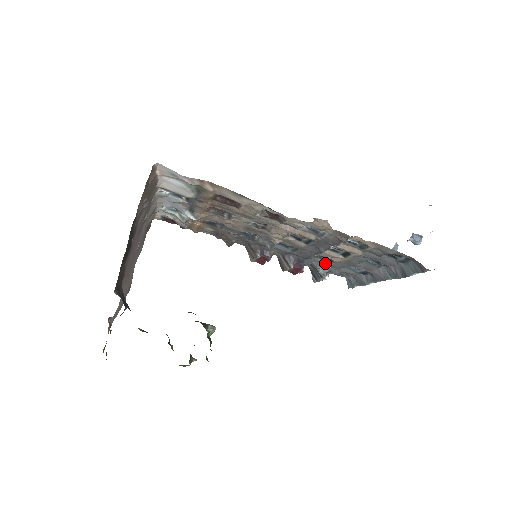
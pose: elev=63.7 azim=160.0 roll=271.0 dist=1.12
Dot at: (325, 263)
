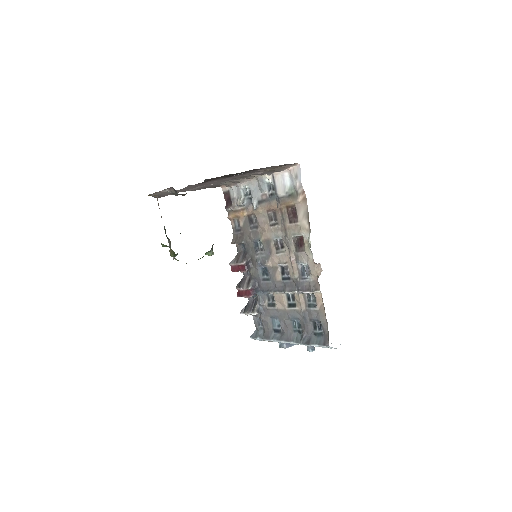
Dot at: (267, 305)
